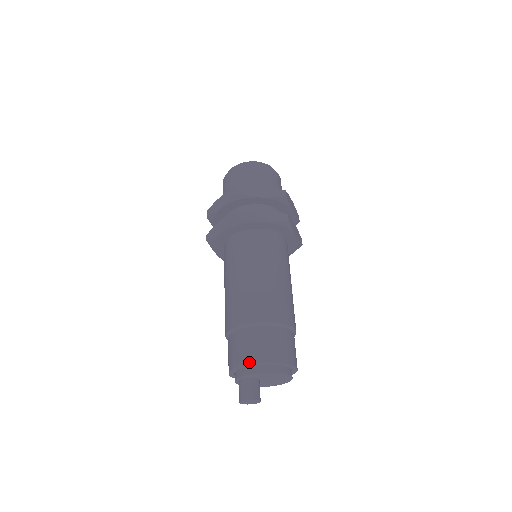
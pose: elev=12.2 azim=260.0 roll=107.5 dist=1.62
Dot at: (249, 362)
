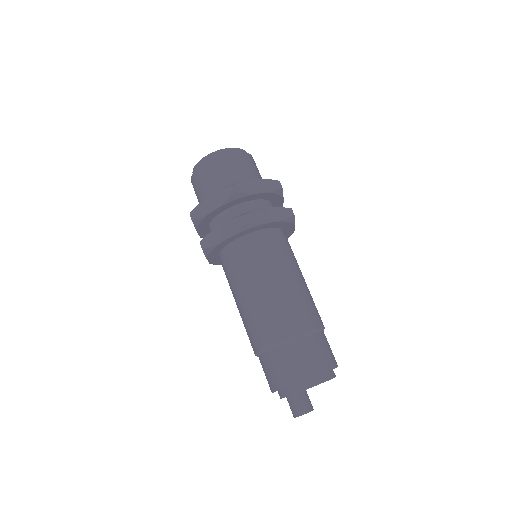
Dot at: (274, 390)
